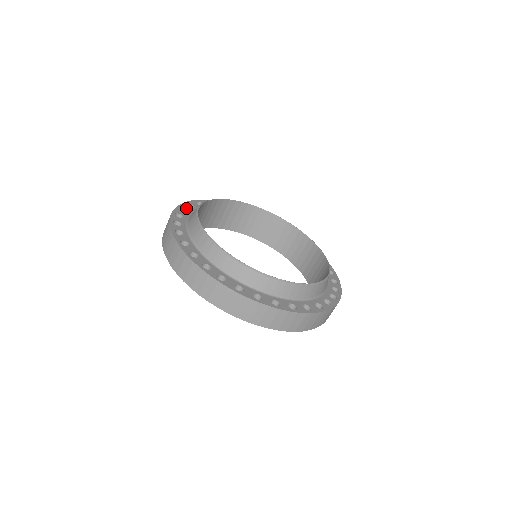
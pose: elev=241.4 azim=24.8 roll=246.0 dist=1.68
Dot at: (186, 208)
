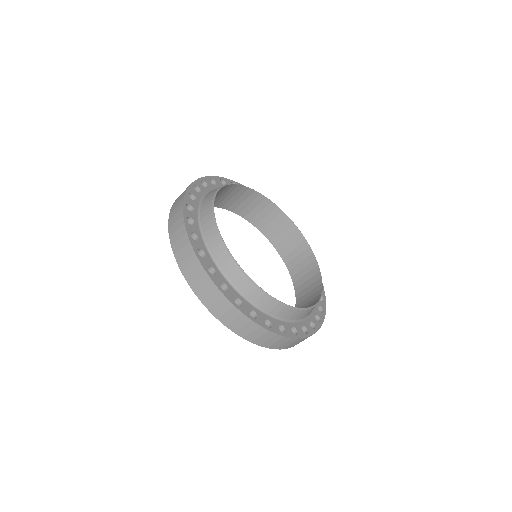
Dot at: (190, 216)
